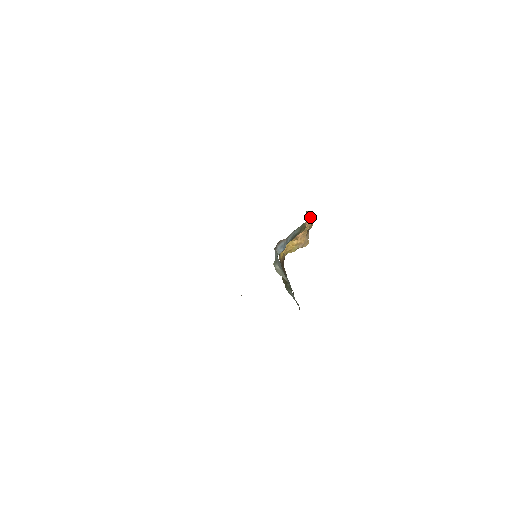
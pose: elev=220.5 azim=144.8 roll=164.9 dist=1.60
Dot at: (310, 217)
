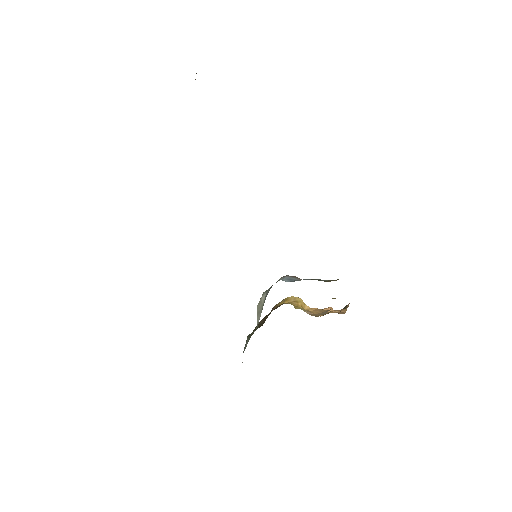
Dot at: (346, 309)
